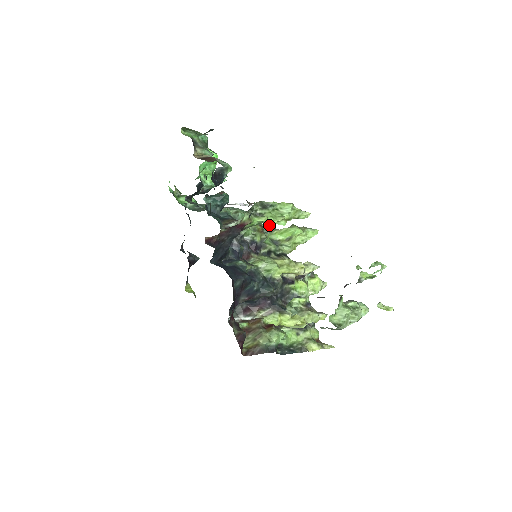
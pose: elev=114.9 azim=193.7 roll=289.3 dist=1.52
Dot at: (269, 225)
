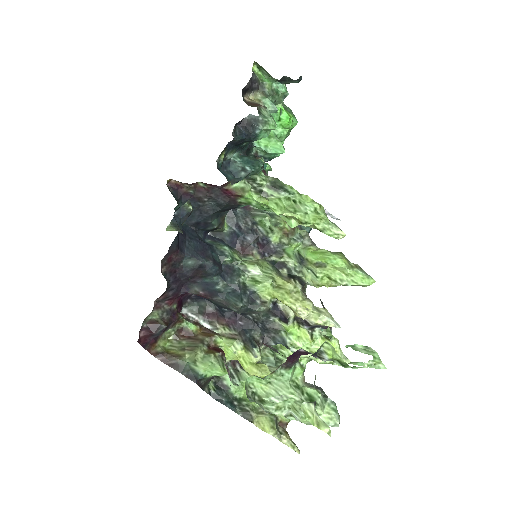
Dot at: occluded
